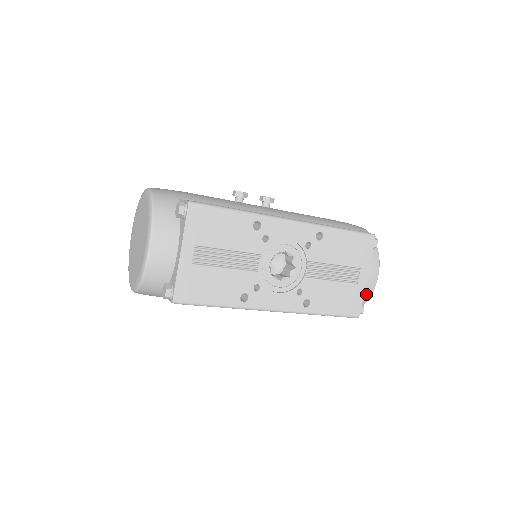
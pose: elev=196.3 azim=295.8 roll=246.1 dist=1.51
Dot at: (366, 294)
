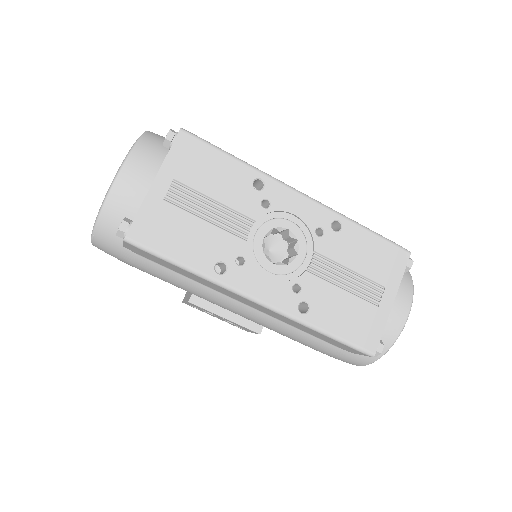
Dot at: (390, 334)
